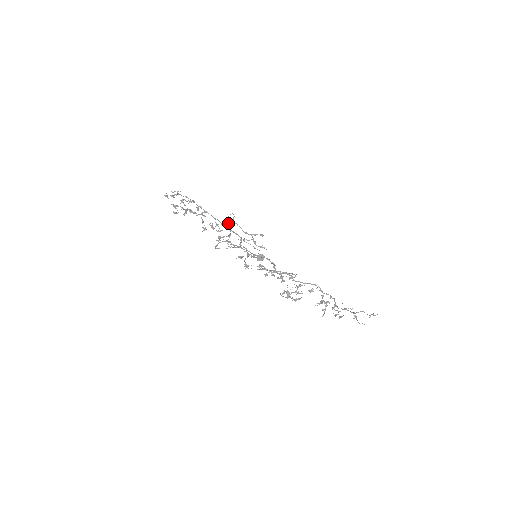
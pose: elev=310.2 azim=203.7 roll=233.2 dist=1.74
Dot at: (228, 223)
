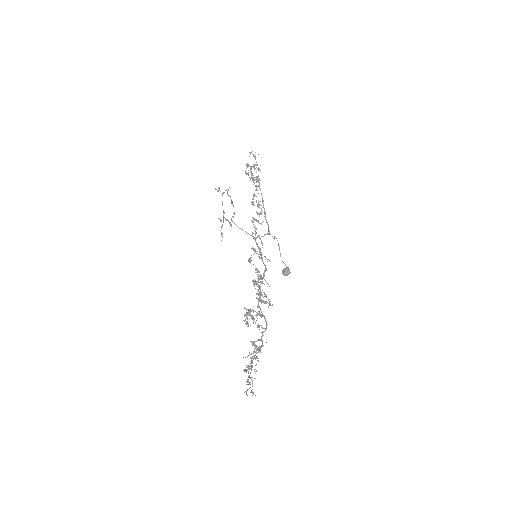
Dot at: occluded
